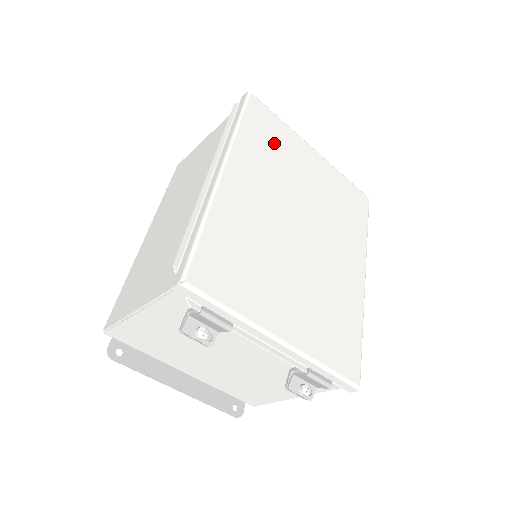
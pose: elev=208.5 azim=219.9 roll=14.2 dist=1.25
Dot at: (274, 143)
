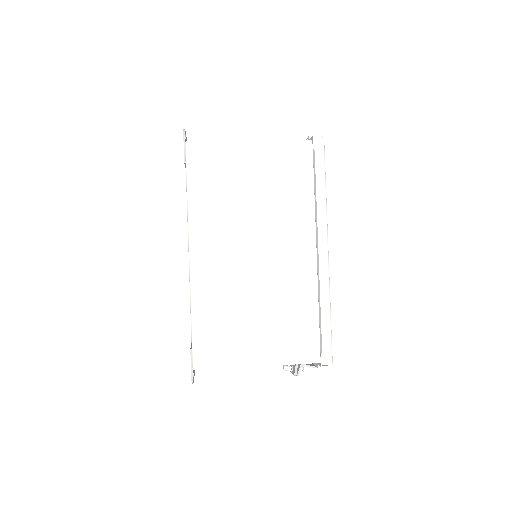
Dot at: occluded
